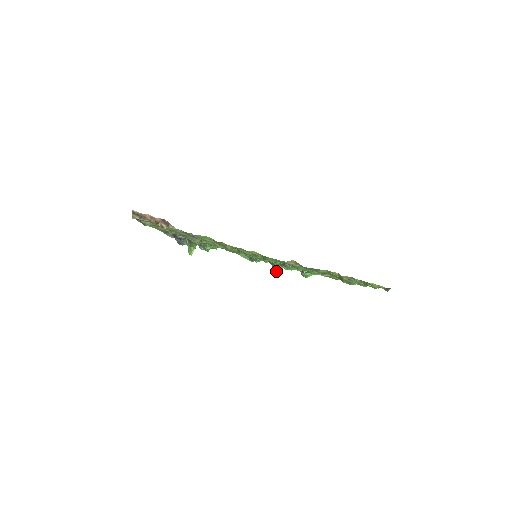
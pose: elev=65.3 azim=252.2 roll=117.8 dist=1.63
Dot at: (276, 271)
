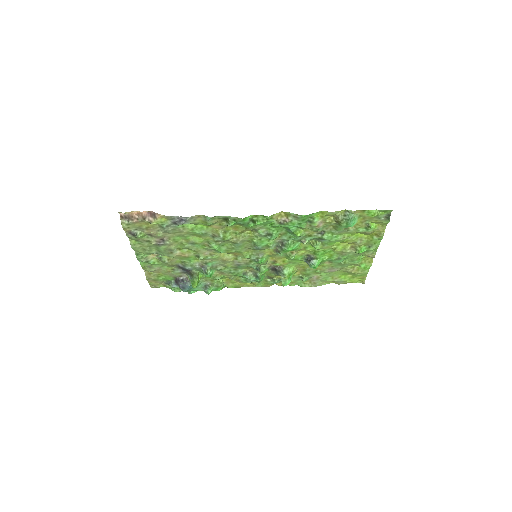
Dot at: (285, 279)
